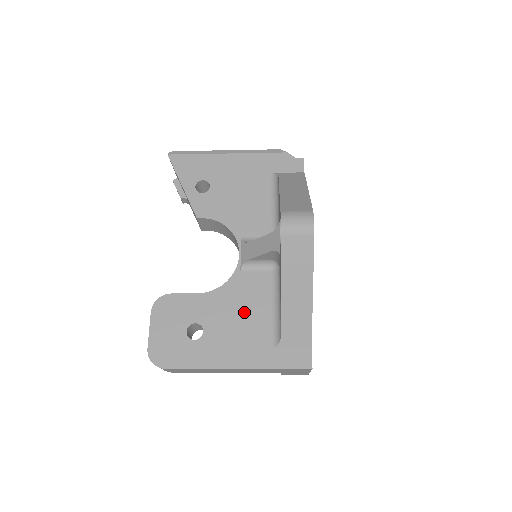
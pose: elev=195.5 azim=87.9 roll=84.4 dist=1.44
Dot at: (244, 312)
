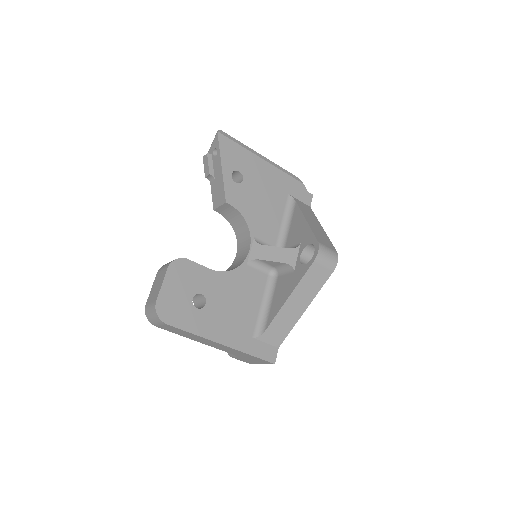
Dot at: (241, 300)
